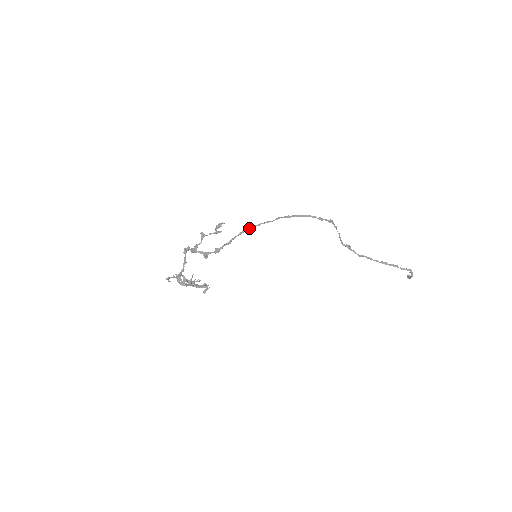
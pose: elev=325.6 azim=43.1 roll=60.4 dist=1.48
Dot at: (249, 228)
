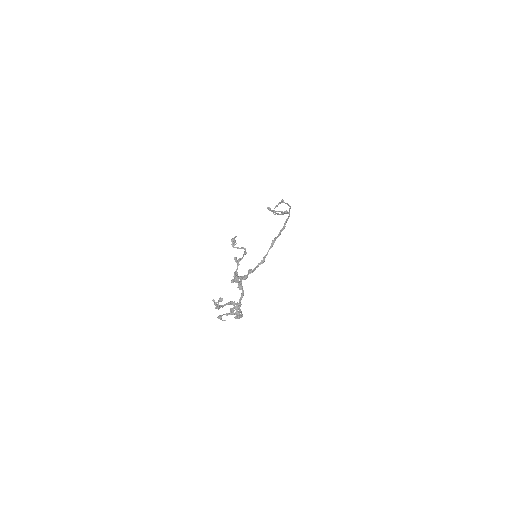
Dot at: occluded
